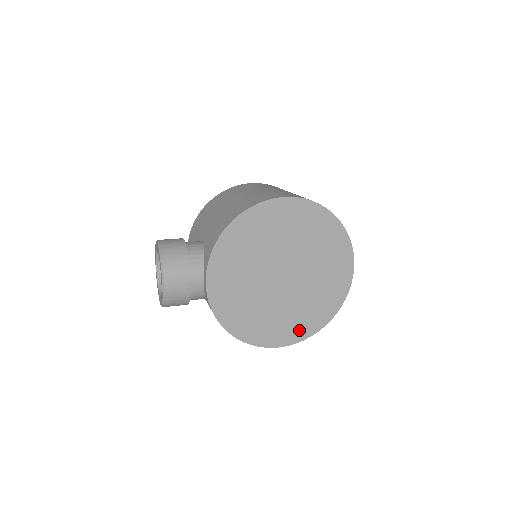
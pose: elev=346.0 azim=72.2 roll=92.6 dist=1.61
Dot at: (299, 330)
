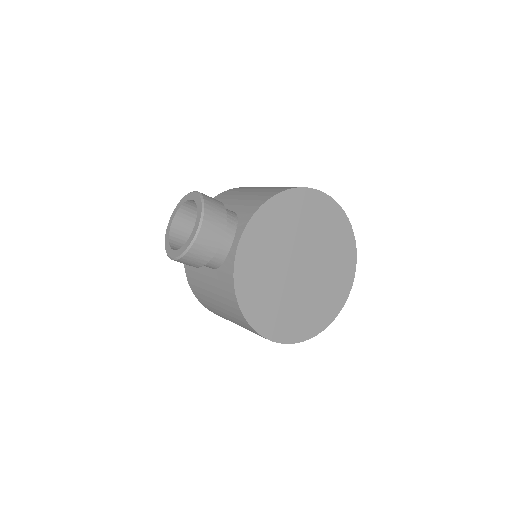
Dot at: (296, 330)
